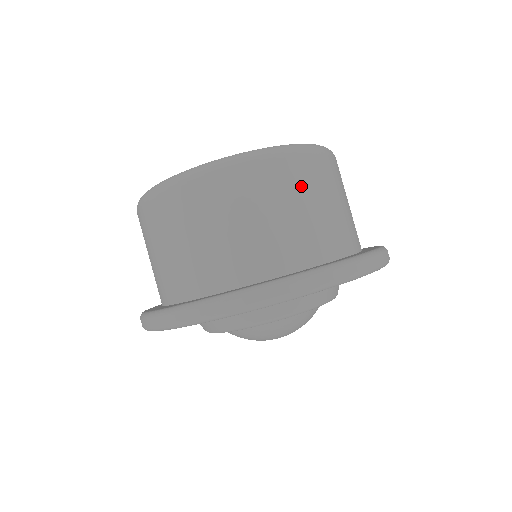
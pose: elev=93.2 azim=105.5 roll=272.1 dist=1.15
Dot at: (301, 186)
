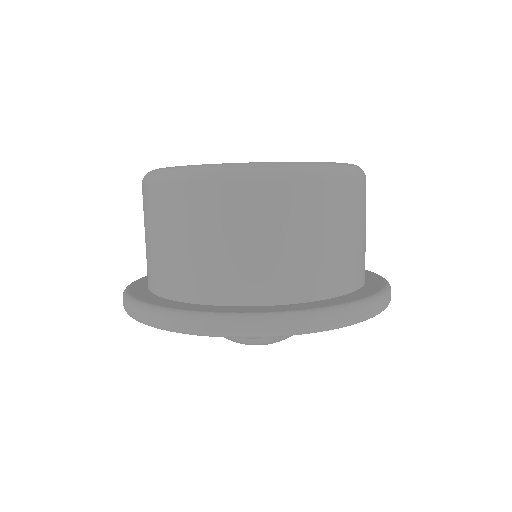
Dot at: (319, 214)
